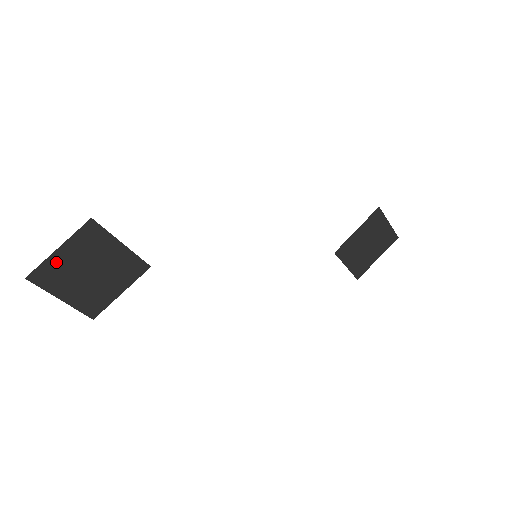
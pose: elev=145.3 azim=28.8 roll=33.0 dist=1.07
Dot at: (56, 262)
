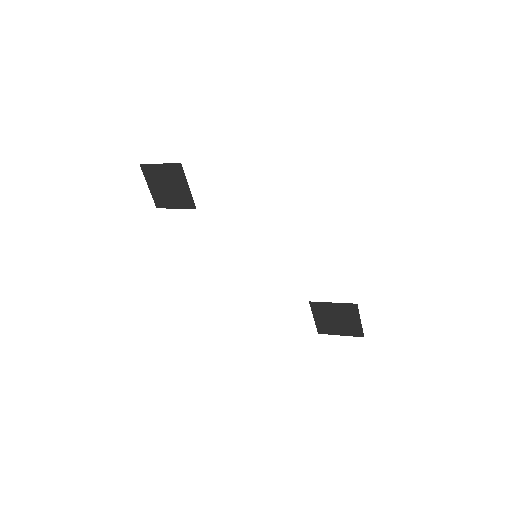
Dot at: (156, 169)
